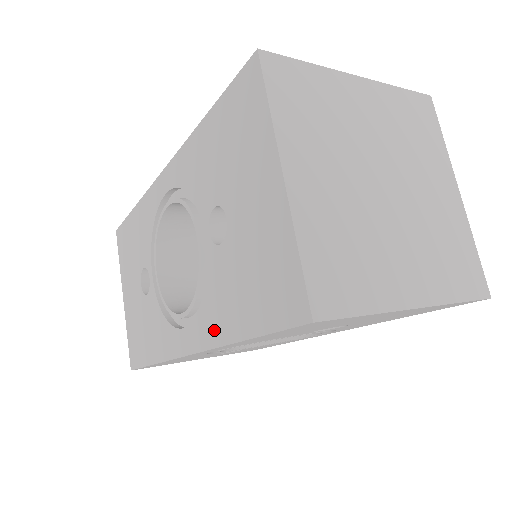
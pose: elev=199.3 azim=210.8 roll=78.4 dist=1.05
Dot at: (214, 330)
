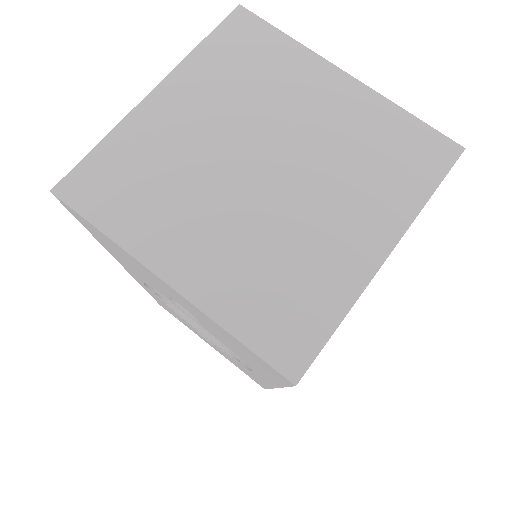
Dot at: (264, 377)
